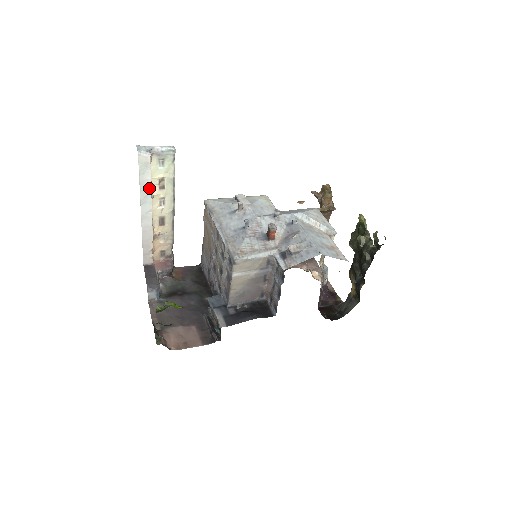
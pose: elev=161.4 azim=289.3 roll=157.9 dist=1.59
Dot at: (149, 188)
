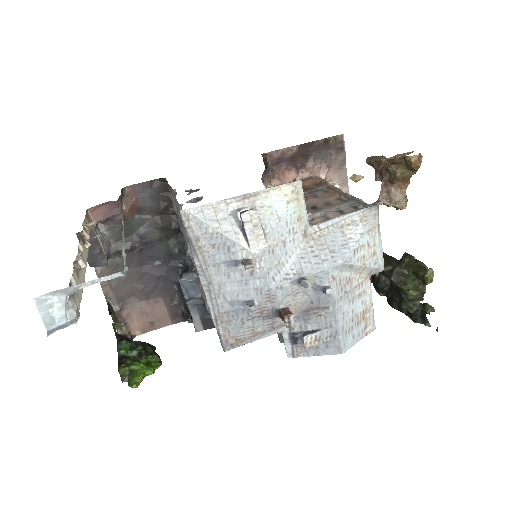
Dot at: occluded
